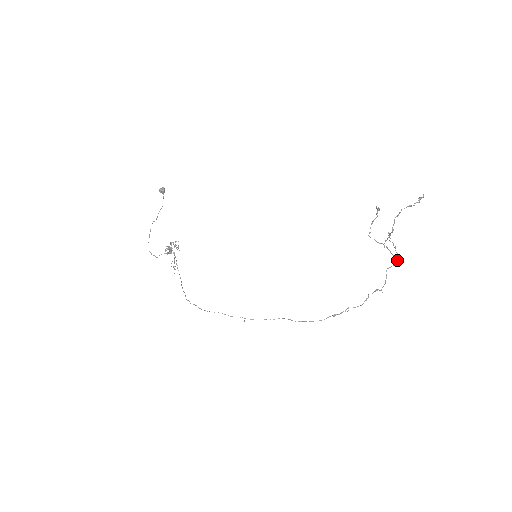
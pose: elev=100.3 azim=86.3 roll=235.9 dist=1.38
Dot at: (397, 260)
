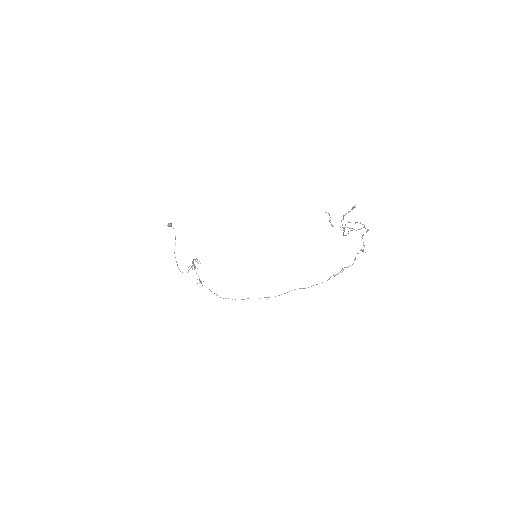
Dot at: (367, 229)
